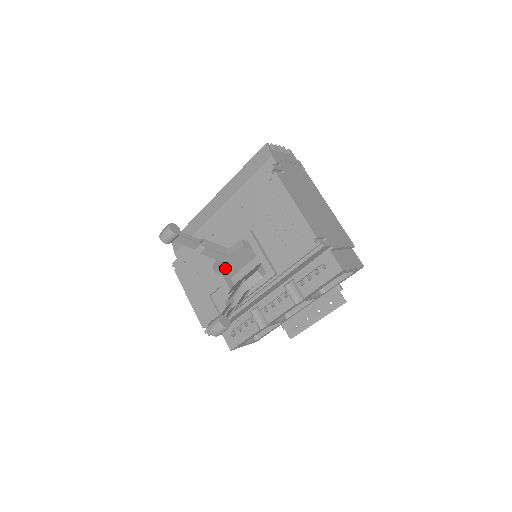
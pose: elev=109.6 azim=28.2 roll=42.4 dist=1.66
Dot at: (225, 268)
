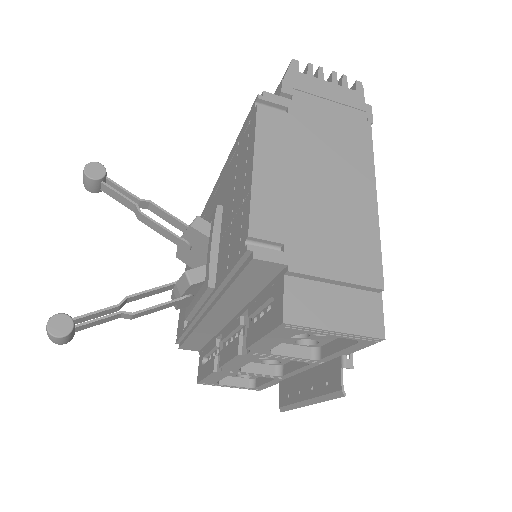
Dot at: (188, 256)
